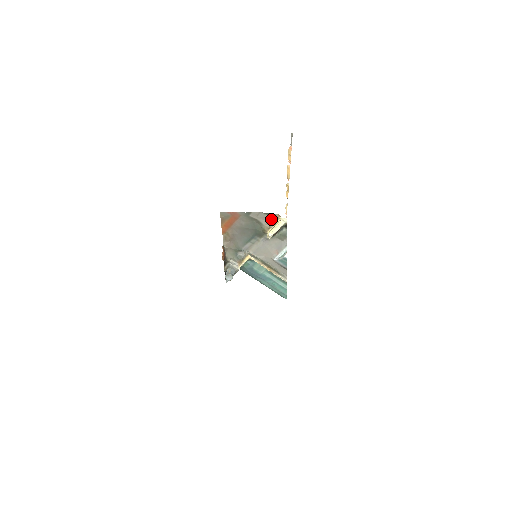
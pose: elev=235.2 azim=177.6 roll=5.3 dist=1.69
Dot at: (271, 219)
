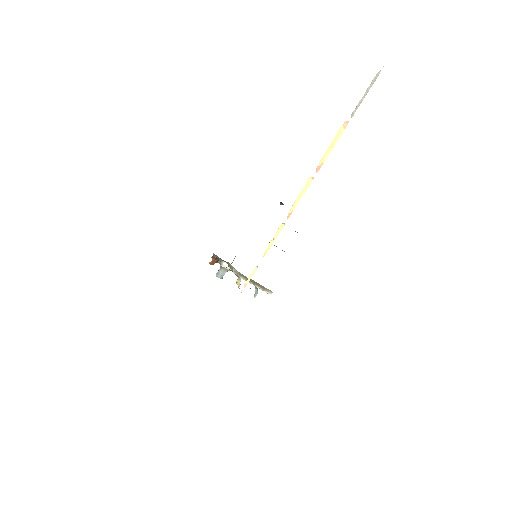
Dot at: occluded
